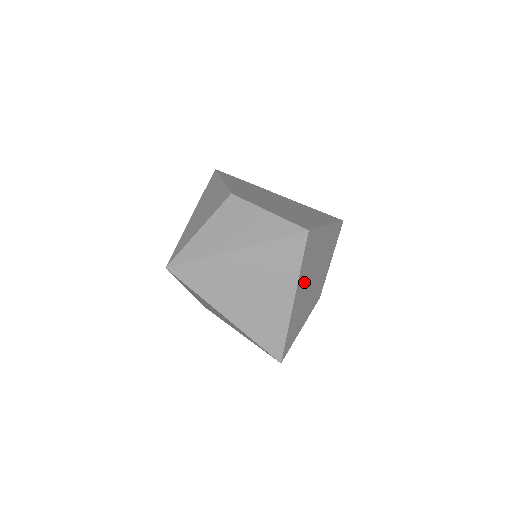
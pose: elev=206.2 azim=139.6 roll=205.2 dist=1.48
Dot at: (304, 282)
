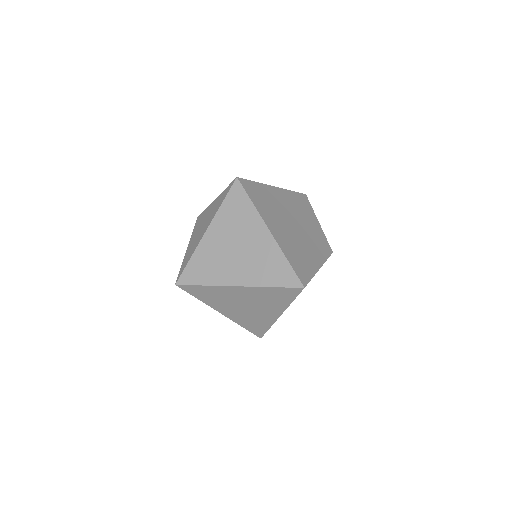
Dot at: (275, 221)
